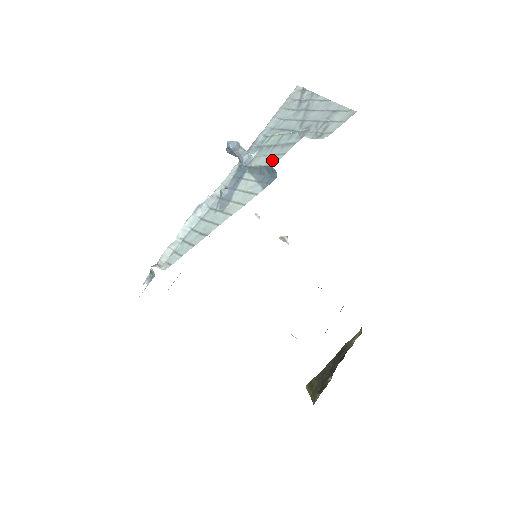
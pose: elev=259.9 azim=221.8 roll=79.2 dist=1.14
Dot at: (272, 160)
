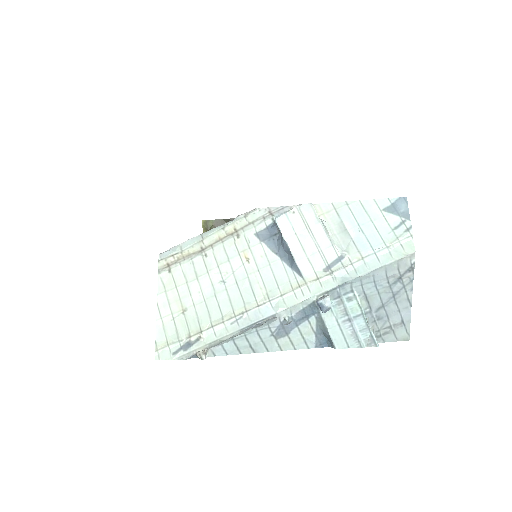
Dot at: (338, 340)
